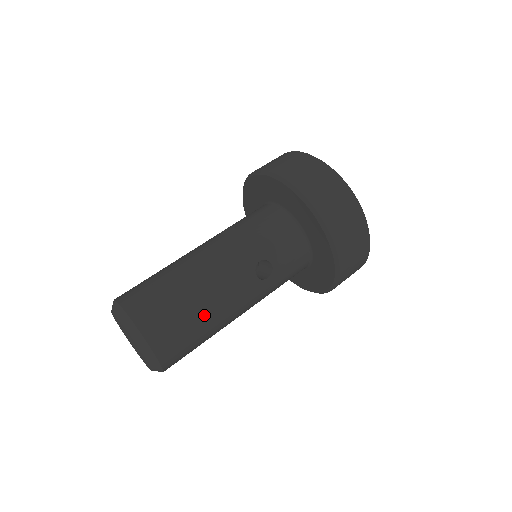
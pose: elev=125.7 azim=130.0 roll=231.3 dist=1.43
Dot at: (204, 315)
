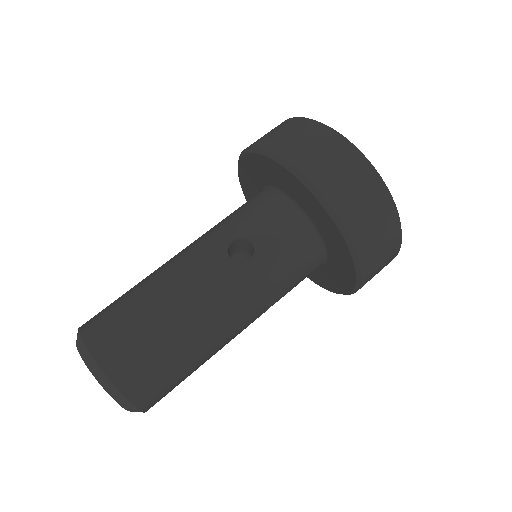
Dot at: occluded
